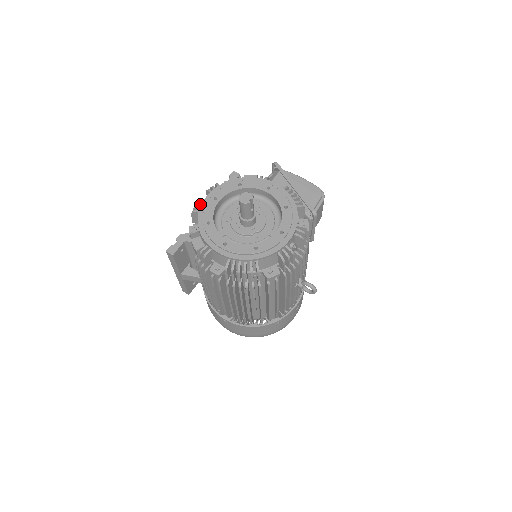
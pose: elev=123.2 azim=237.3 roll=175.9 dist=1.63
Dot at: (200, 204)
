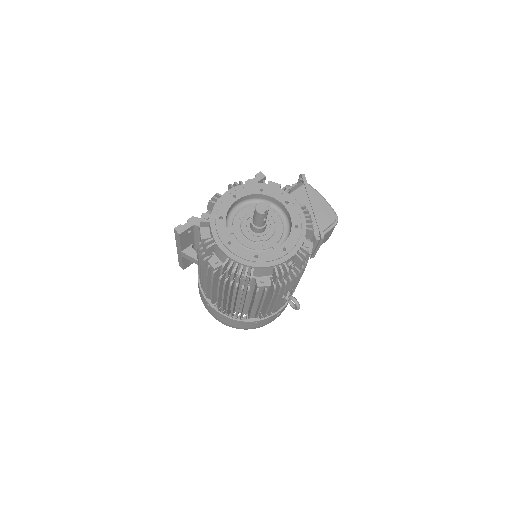
Dot at: (219, 196)
